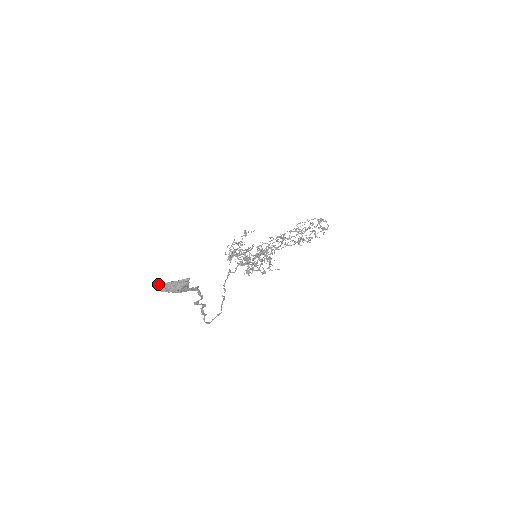
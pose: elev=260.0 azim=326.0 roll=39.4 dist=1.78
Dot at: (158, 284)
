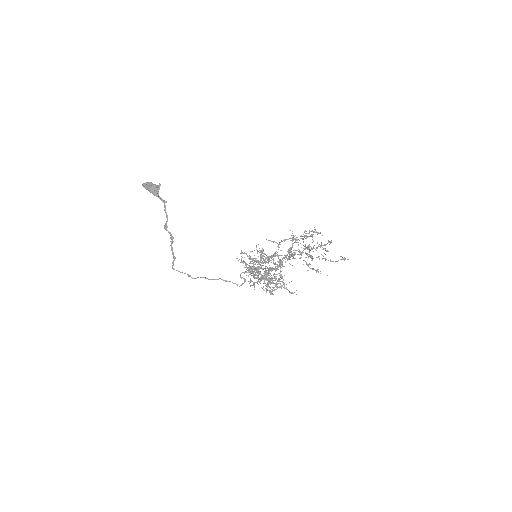
Dot at: occluded
